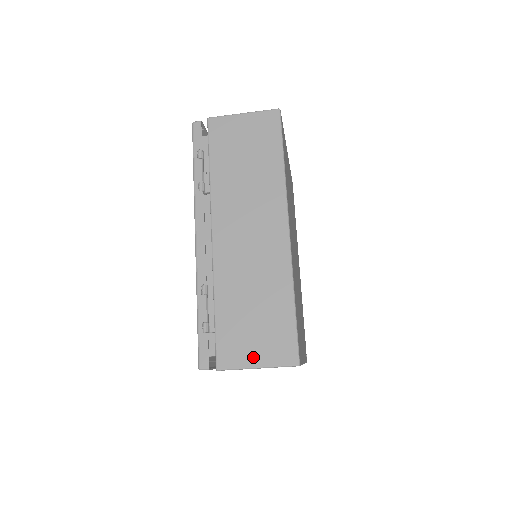
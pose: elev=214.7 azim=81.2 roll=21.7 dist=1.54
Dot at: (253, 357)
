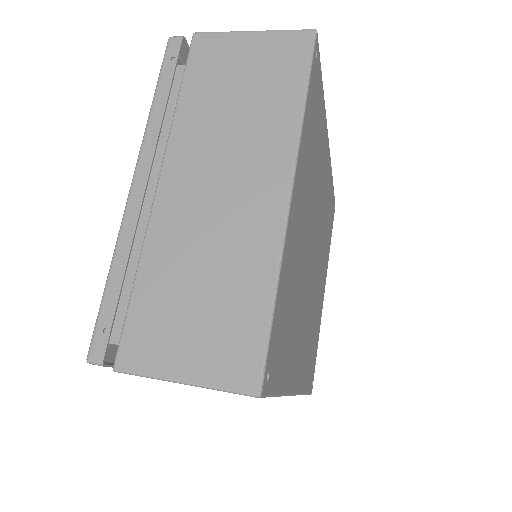
Dot at: occluded
